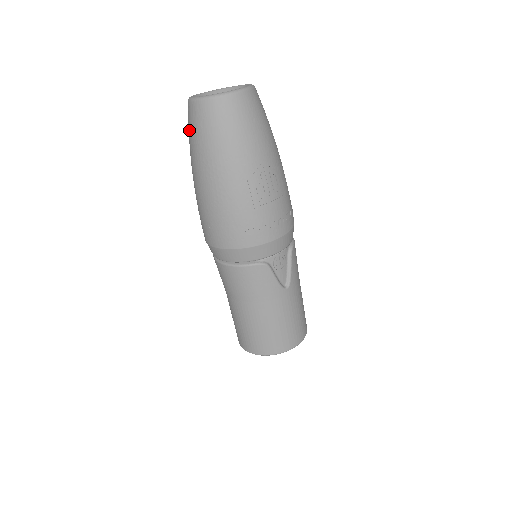
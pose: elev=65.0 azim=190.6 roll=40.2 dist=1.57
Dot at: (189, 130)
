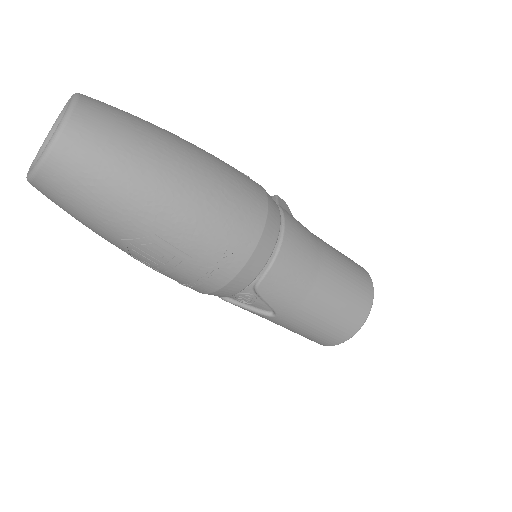
Dot at: occluded
